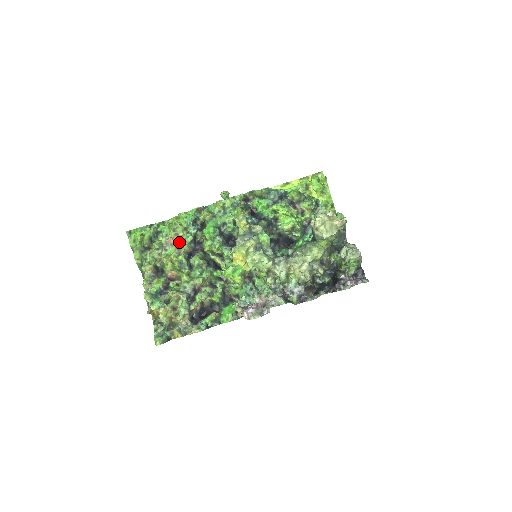
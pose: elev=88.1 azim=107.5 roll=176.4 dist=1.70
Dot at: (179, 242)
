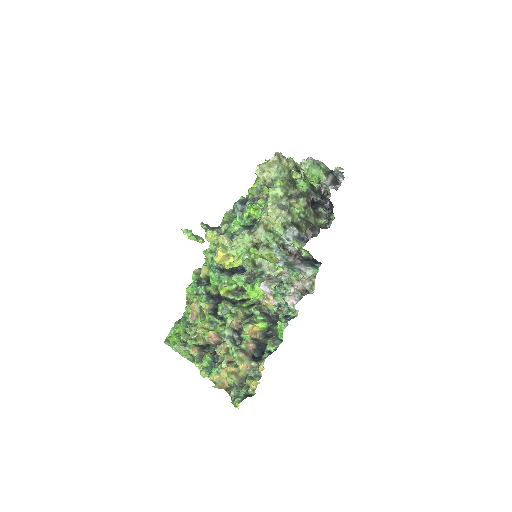
Dot at: (198, 308)
